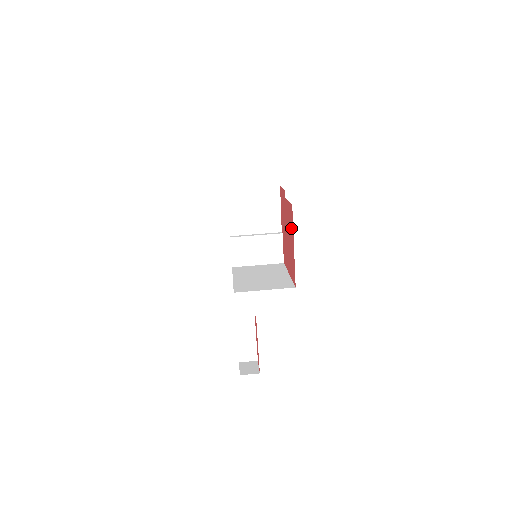
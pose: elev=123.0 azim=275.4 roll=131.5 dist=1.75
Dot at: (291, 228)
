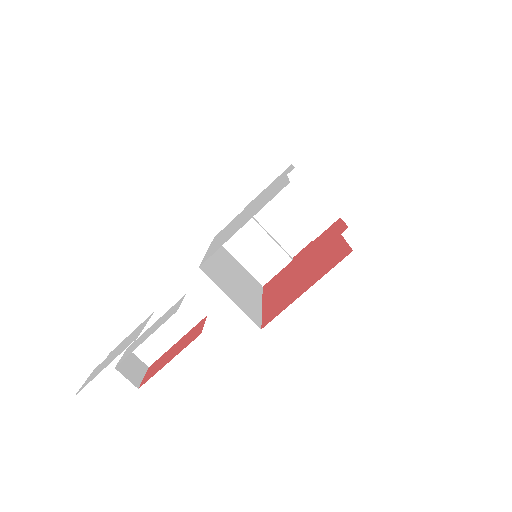
Dot at: (322, 270)
